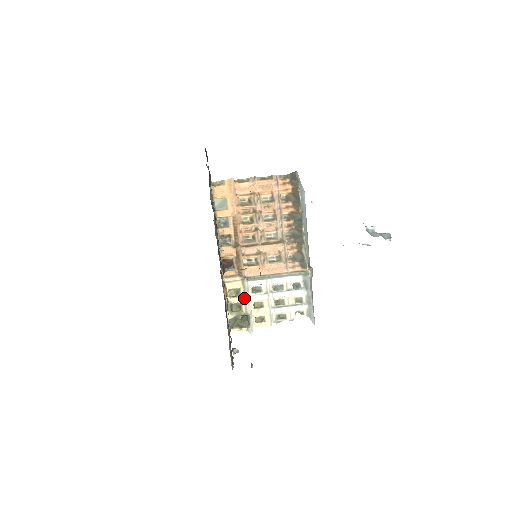
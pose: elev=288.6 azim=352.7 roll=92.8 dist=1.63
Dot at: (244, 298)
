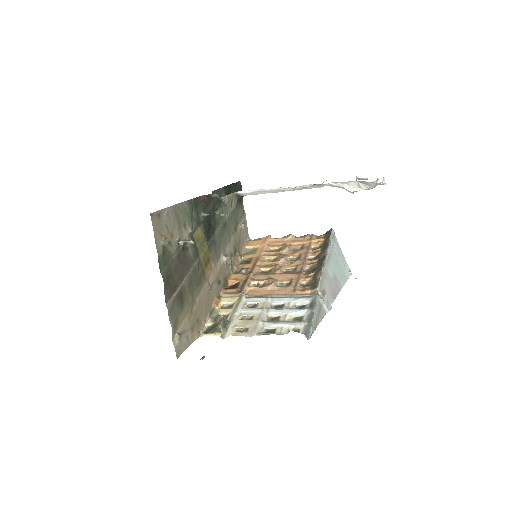
Dot at: (234, 309)
